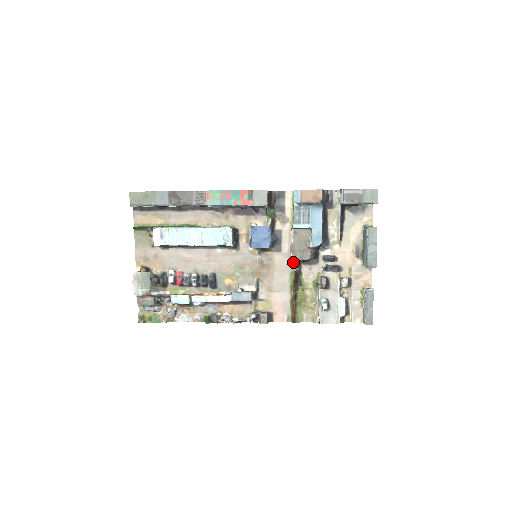
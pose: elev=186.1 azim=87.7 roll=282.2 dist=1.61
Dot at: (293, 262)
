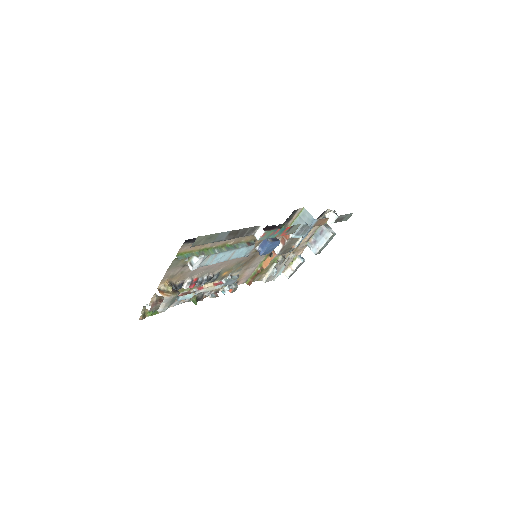
Dot at: occluded
